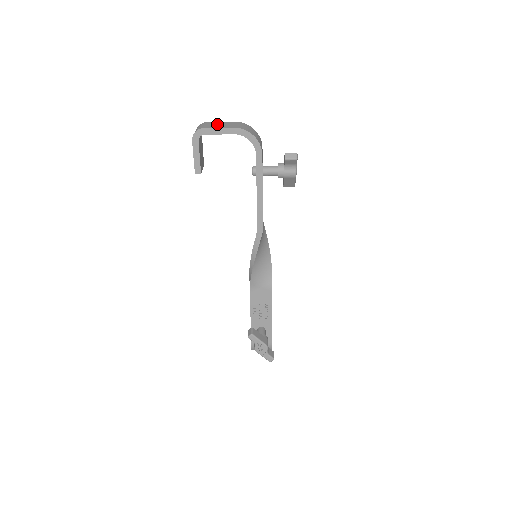
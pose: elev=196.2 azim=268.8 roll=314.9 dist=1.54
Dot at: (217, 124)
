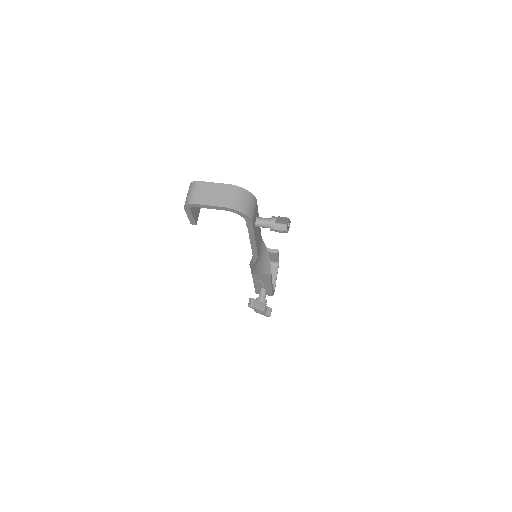
Dot at: (208, 192)
